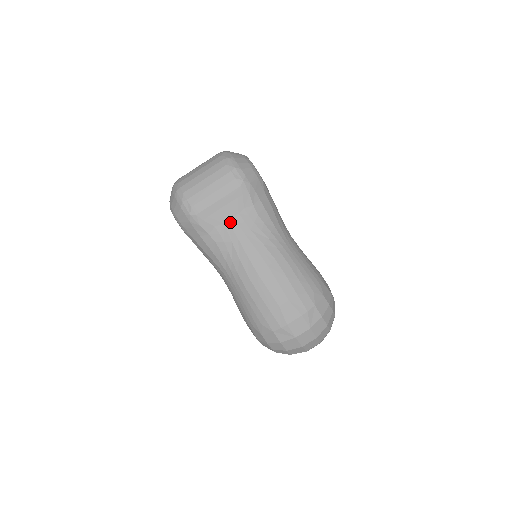
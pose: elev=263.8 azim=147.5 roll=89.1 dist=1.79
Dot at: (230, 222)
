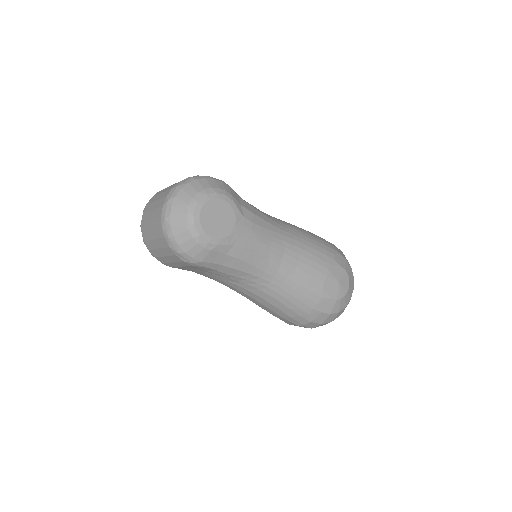
Dot at: (203, 274)
